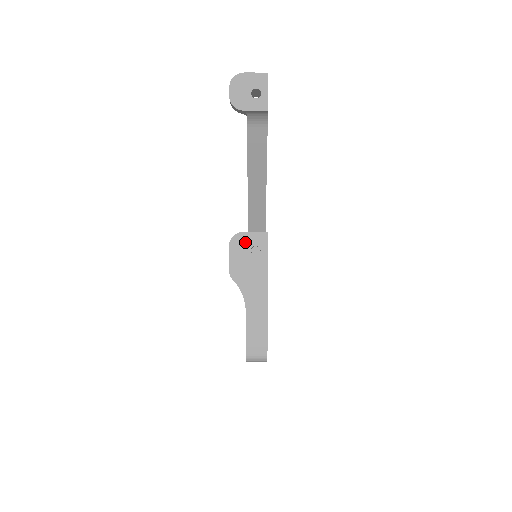
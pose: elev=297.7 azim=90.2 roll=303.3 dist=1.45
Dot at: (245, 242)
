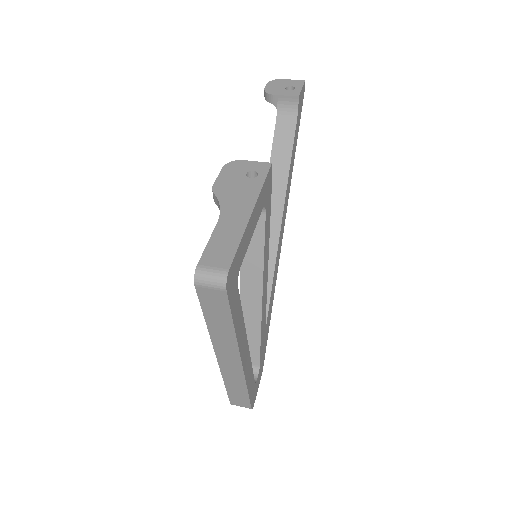
Dot at: (242, 167)
